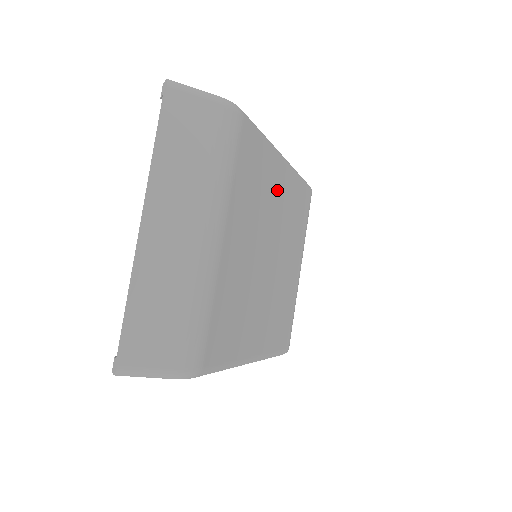
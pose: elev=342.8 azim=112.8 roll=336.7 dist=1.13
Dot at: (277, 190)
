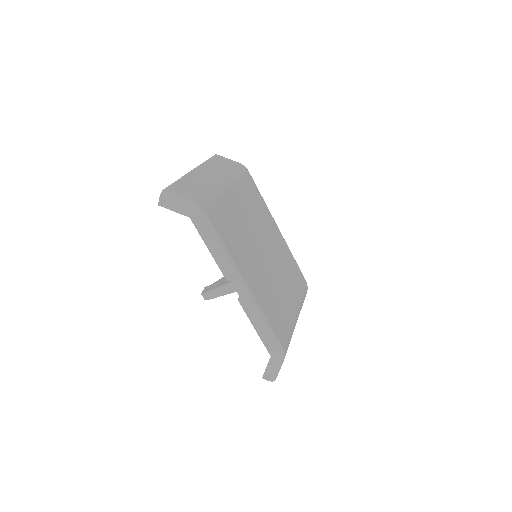
Dot at: (271, 231)
